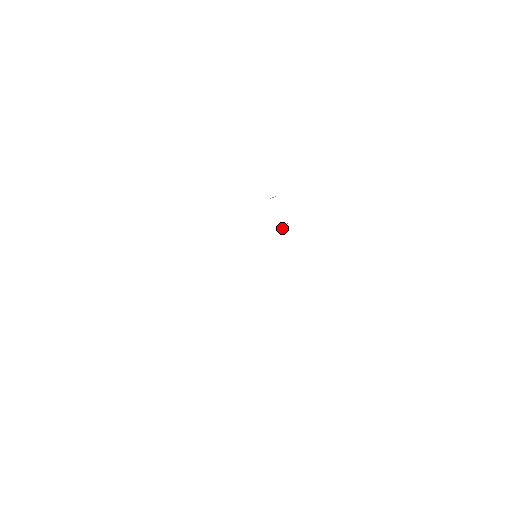
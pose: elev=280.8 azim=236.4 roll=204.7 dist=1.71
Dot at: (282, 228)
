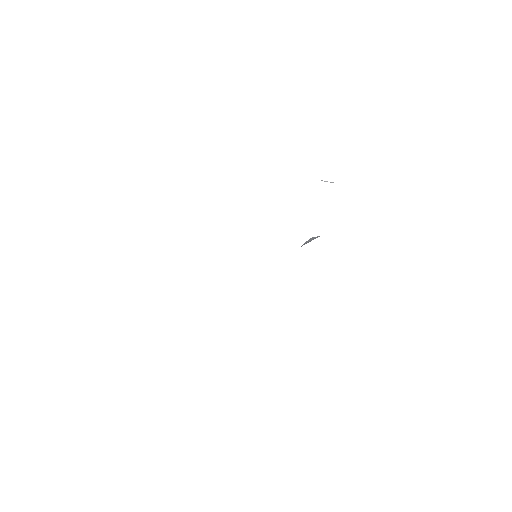
Dot at: (309, 239)
